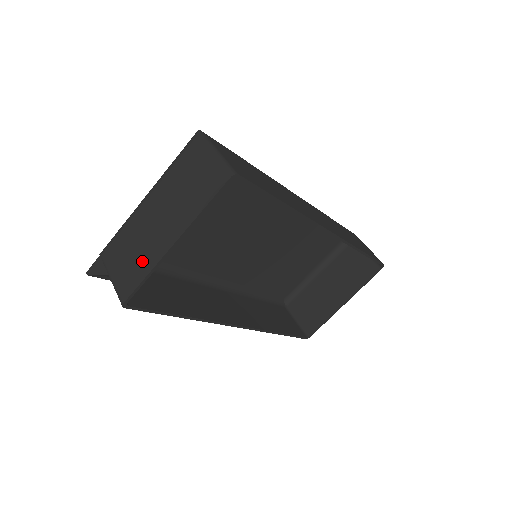
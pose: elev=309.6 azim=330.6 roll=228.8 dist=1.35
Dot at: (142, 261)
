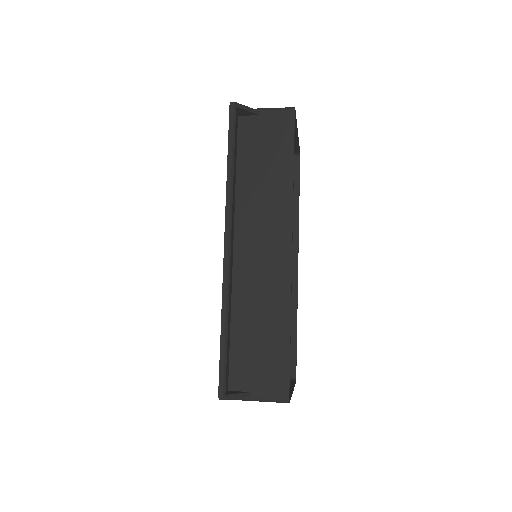
Dot at: occluded
